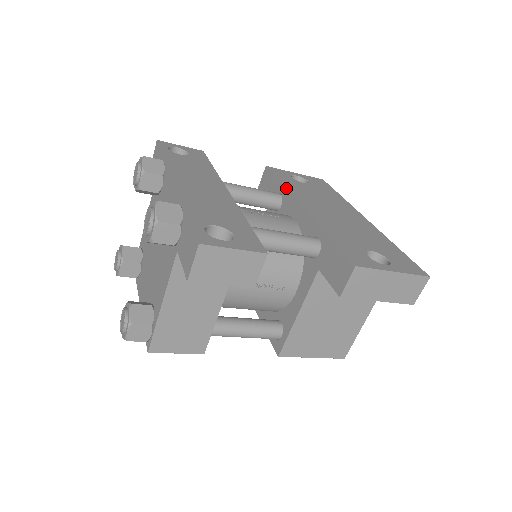
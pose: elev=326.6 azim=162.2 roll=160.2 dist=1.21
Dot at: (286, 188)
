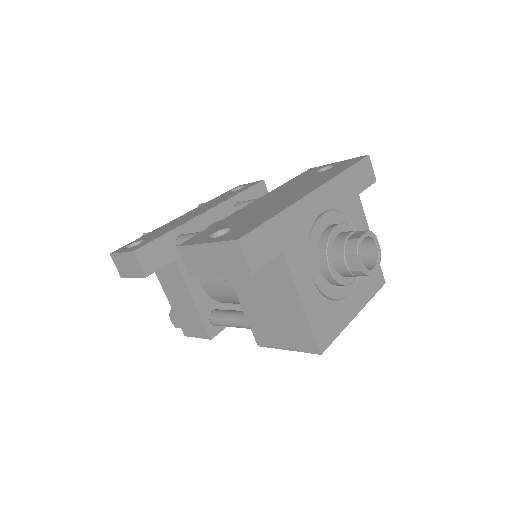
Dot at: (278, 187)
